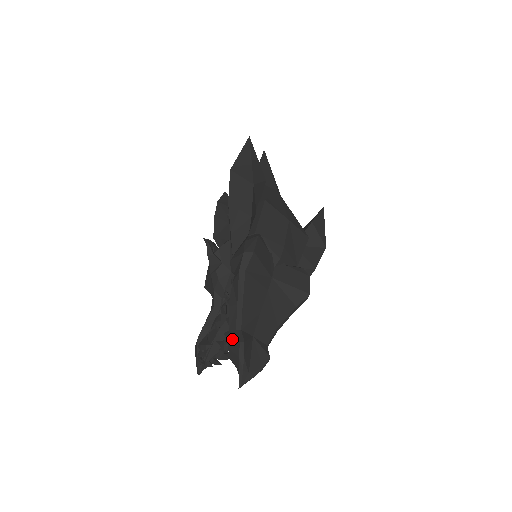
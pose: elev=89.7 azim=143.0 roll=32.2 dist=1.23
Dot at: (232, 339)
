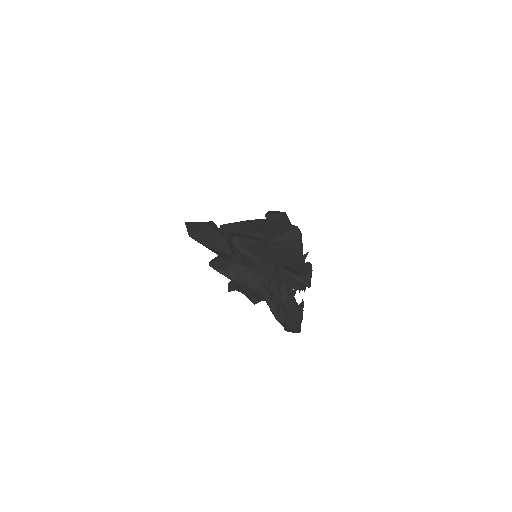
Dot at: (277, 278)
